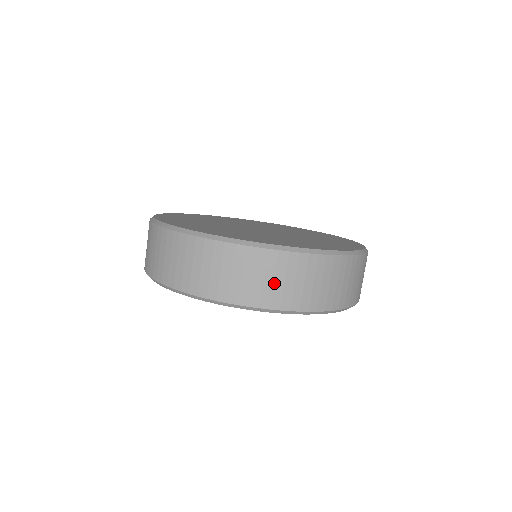
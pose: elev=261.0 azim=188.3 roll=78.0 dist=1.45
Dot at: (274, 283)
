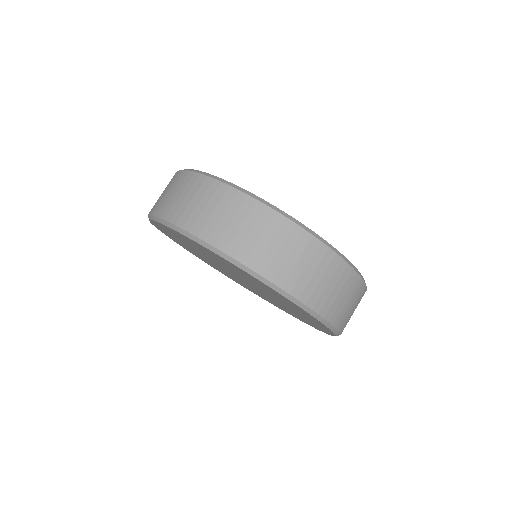
Dot at: (296, 265)
